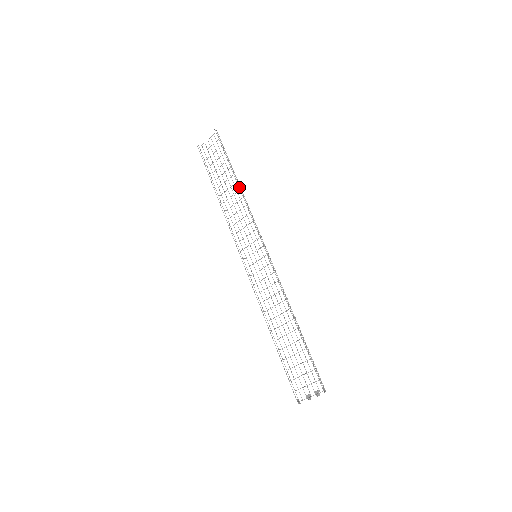
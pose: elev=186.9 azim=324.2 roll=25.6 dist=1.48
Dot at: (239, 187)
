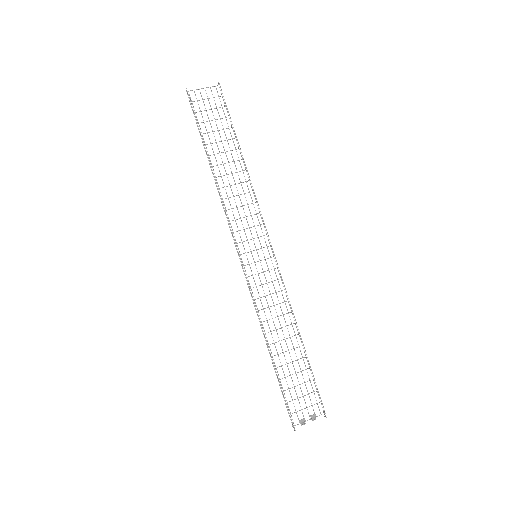
Dot at: (246, 168)
